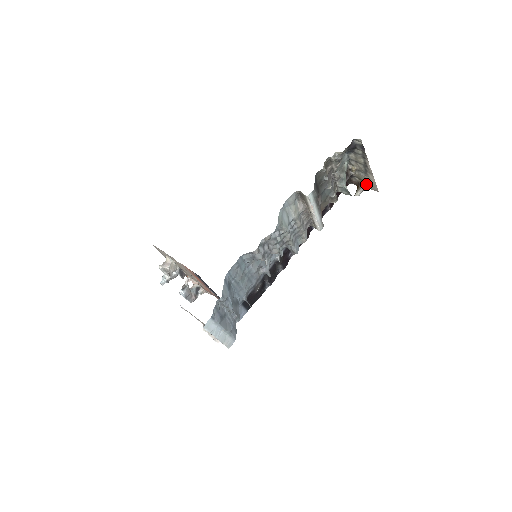
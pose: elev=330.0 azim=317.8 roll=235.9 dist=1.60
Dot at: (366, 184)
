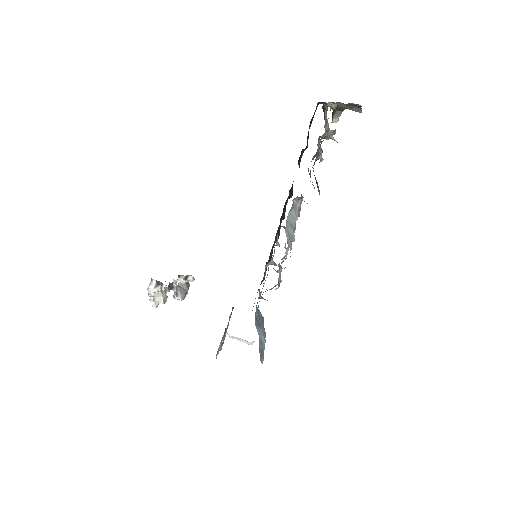
Dot at: occluded
